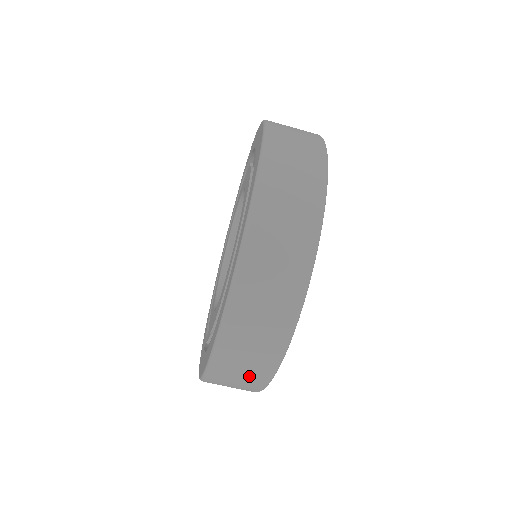
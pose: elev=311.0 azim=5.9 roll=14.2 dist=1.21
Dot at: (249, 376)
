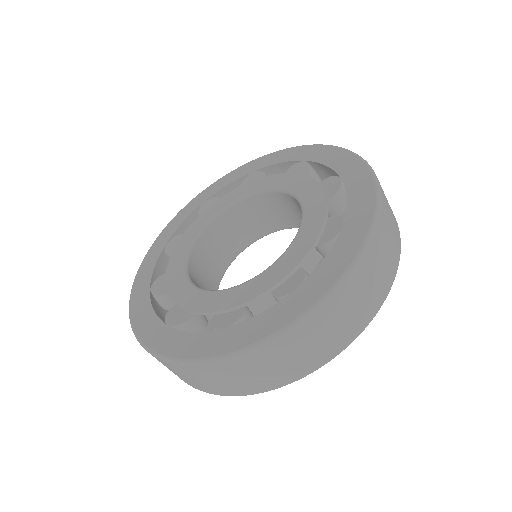
Dot at: (371, 295)
